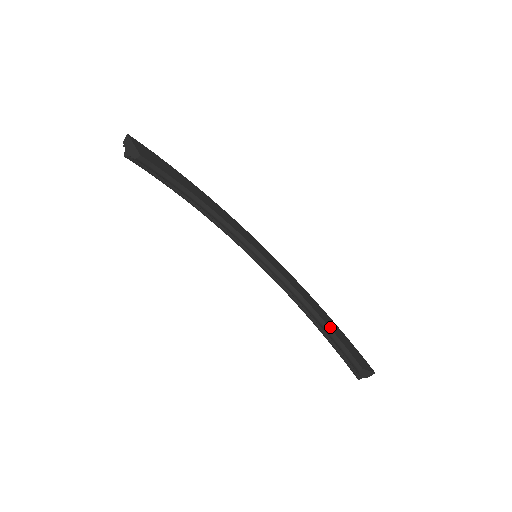
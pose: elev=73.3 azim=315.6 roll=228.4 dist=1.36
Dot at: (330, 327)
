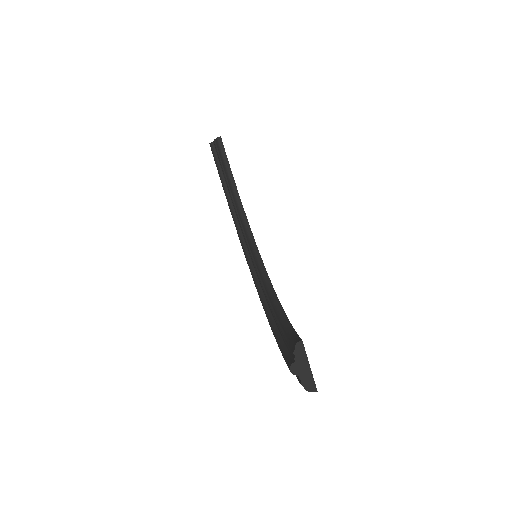
Dot at: occluded
